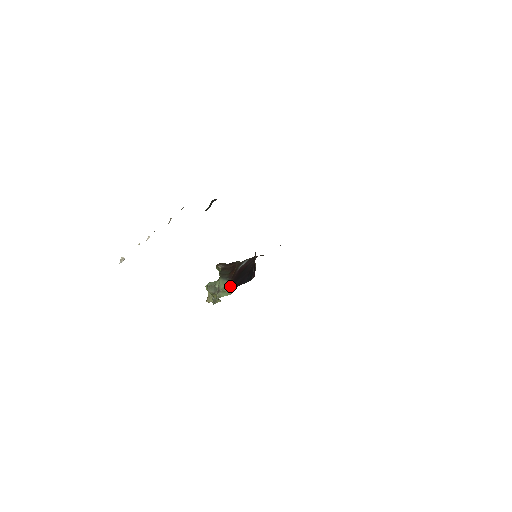
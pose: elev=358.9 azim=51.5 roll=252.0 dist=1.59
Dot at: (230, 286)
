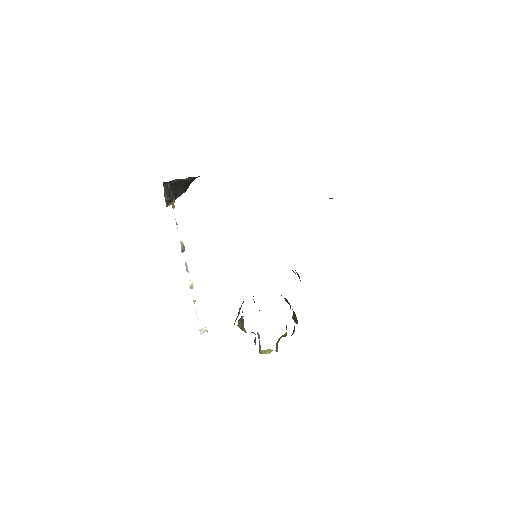
Dot at: occluded
